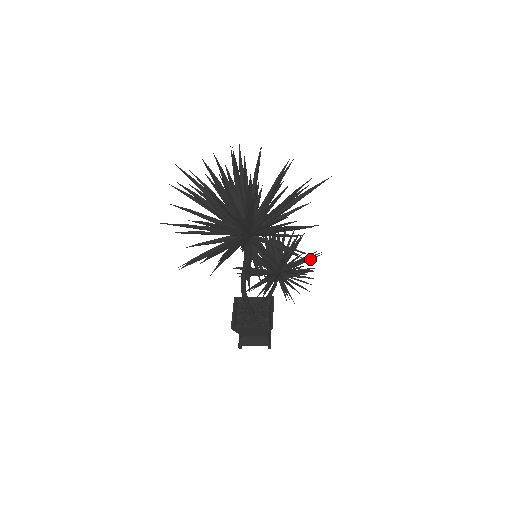
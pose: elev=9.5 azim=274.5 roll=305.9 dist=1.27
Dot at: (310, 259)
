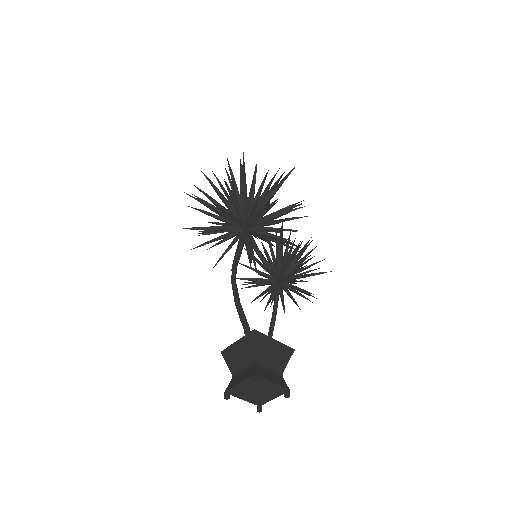
Dot at: occluded
